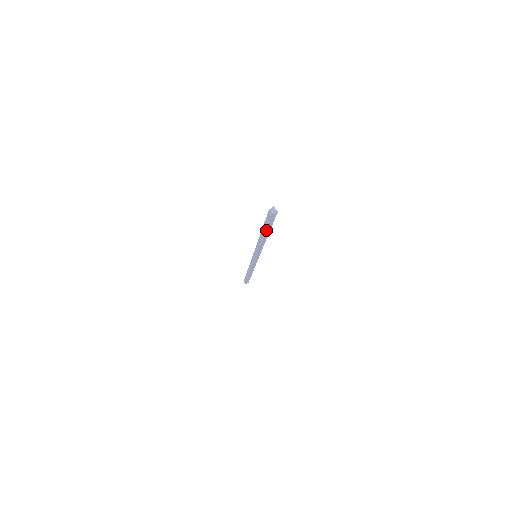
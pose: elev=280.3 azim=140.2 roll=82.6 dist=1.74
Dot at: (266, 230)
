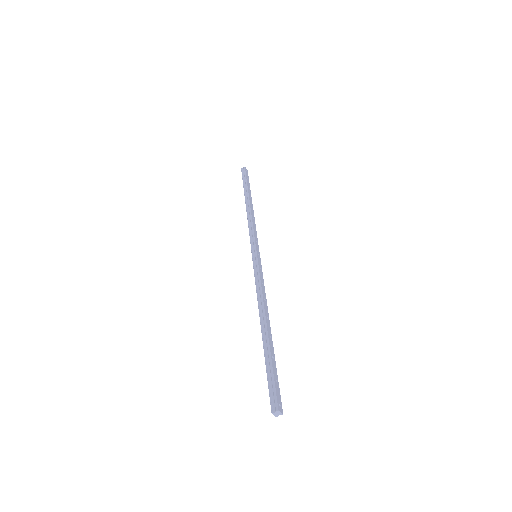
Dot at: (267, 358)
